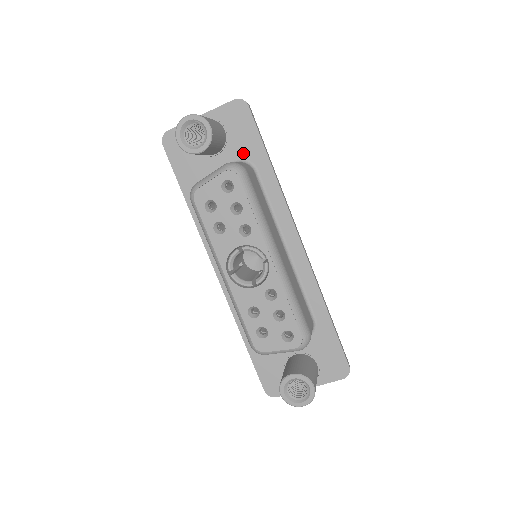
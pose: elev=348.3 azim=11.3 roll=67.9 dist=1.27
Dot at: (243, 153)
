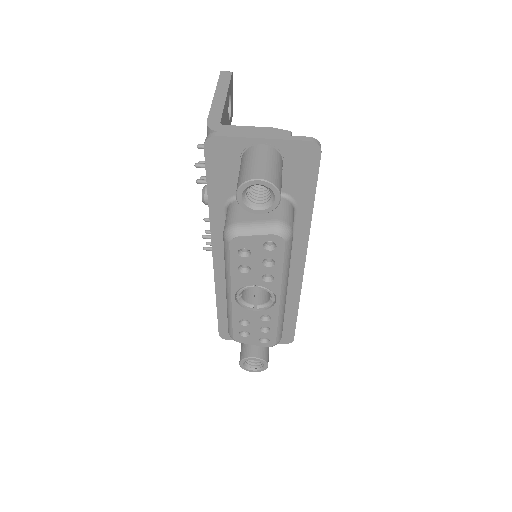
Dot at: (291, 190)
